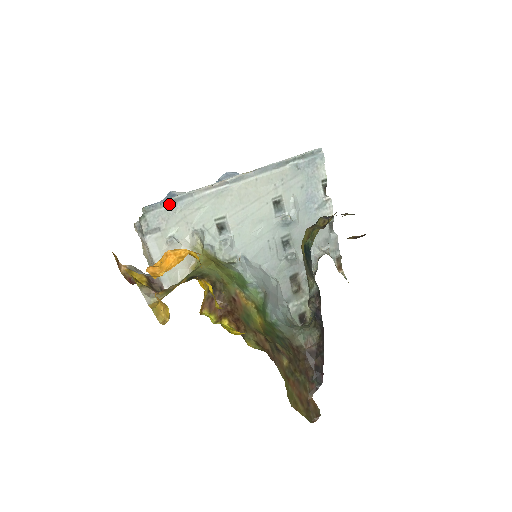
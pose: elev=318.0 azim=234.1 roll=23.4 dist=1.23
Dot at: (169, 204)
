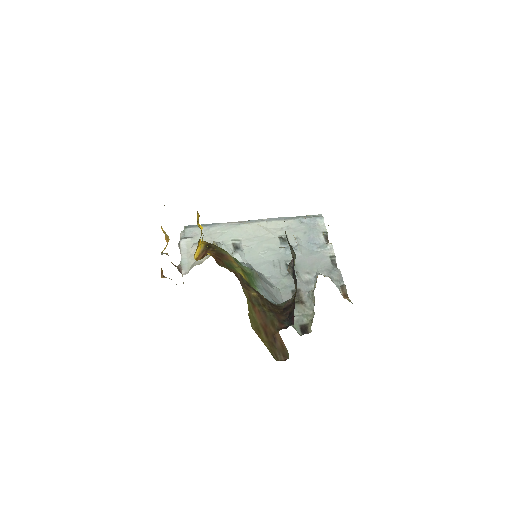
Dot at: (202, 226)
